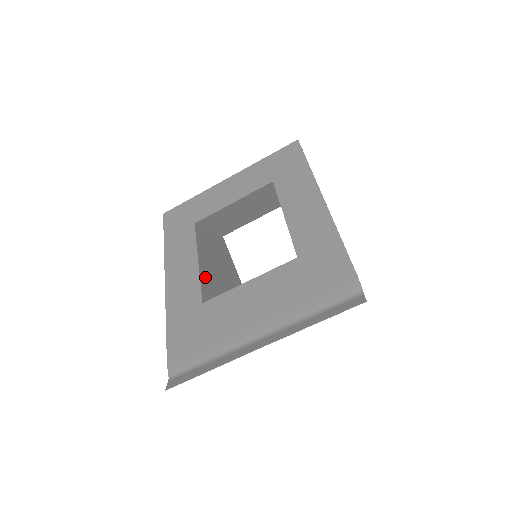
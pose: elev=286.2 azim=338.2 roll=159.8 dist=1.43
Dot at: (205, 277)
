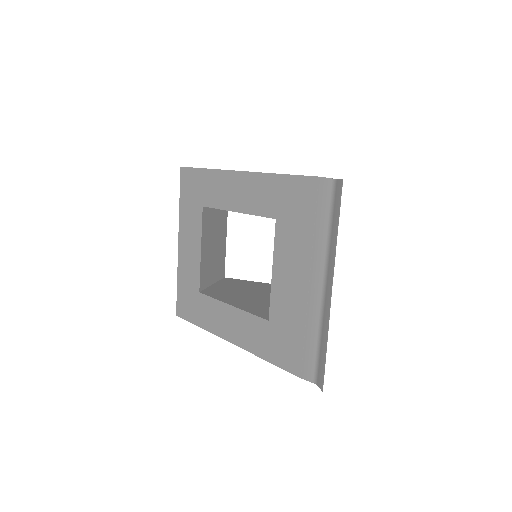
Dot at: (249, 308)
